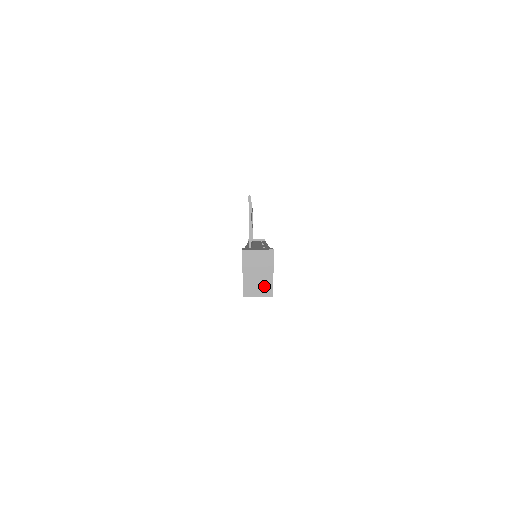
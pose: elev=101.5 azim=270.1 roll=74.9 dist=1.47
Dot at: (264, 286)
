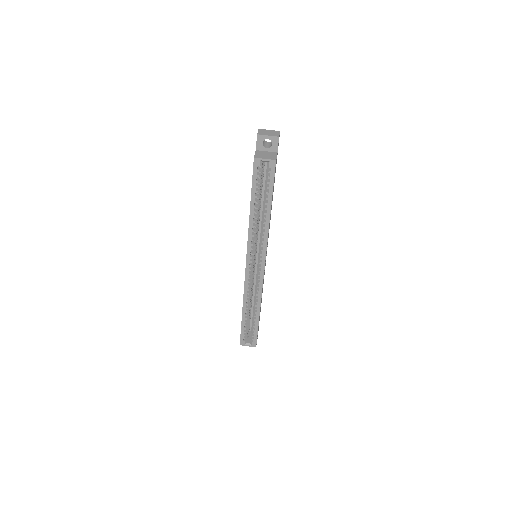
Dot at: (270, 156)
